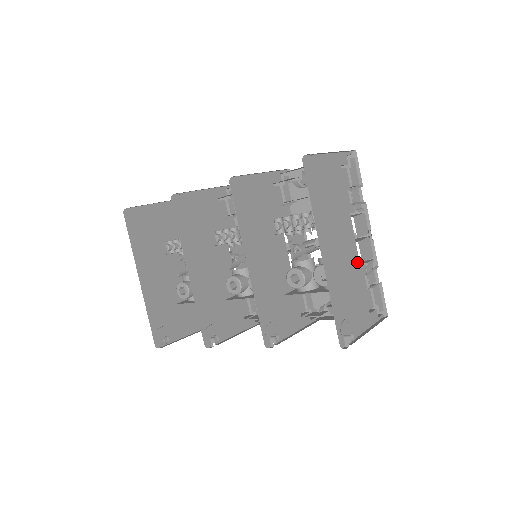
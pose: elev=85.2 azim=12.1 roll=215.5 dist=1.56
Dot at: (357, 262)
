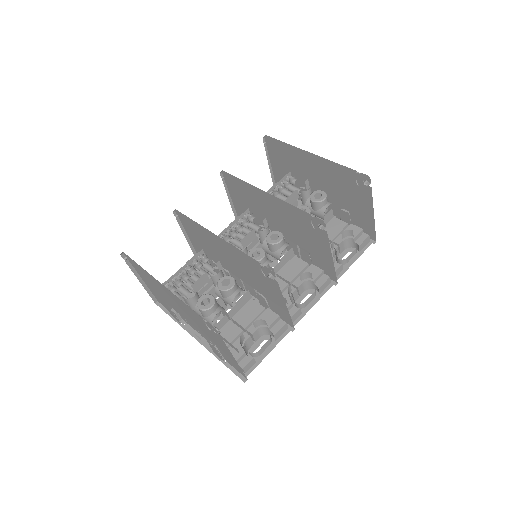
Dot at: occluded
